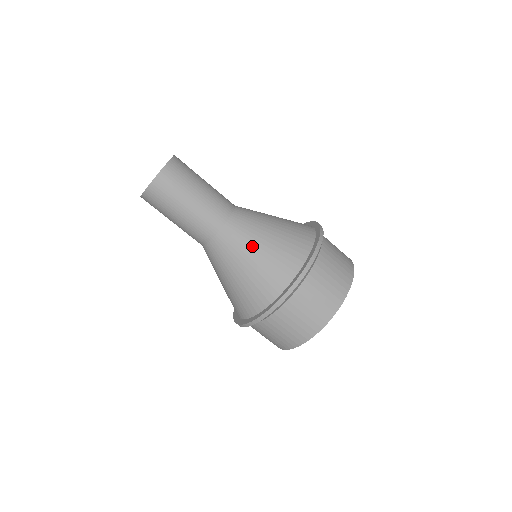
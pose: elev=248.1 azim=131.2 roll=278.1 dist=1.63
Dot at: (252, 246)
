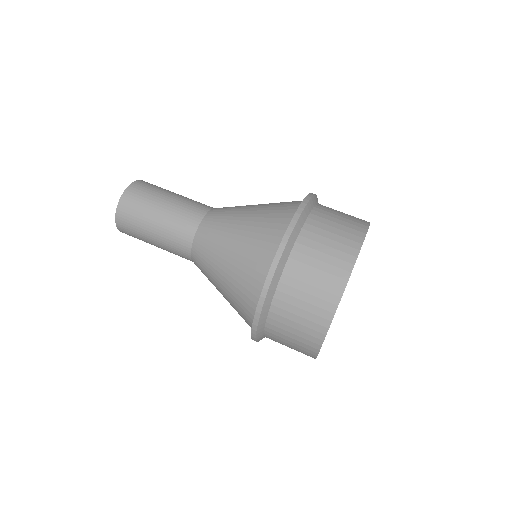
Dot at: (228, 236)
